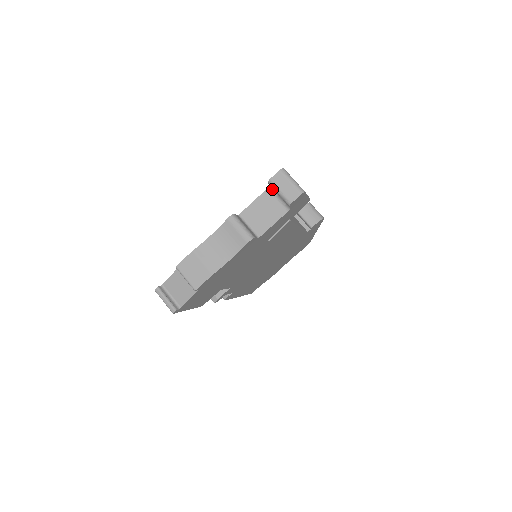
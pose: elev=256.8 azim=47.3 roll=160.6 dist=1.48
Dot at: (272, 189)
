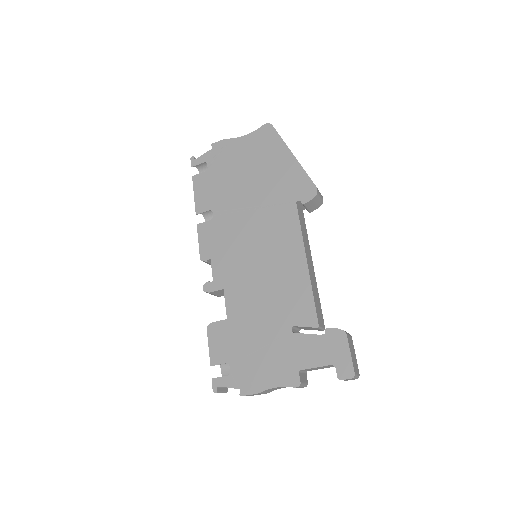
Dot at: (335, 366)
